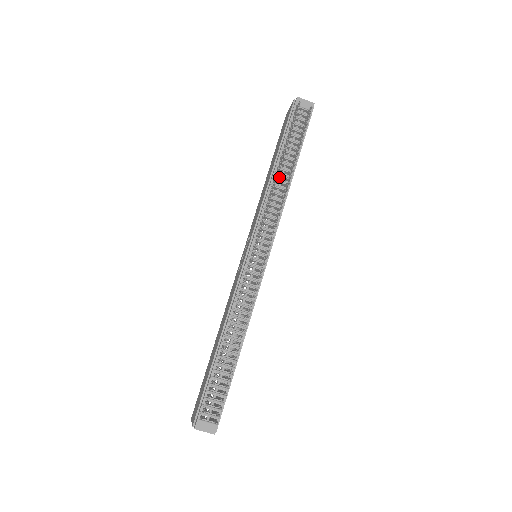
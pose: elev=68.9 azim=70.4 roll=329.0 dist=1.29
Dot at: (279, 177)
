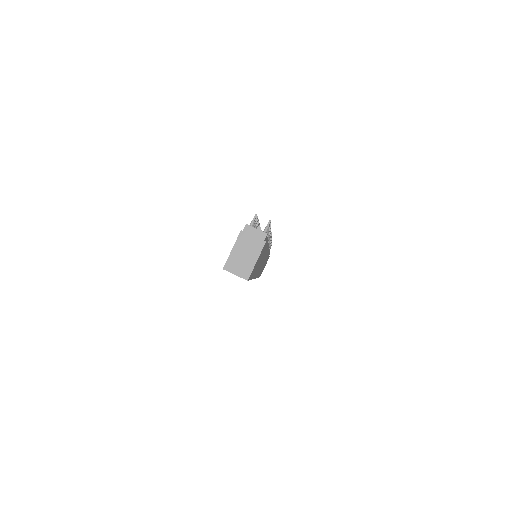
Dot at: occluded
